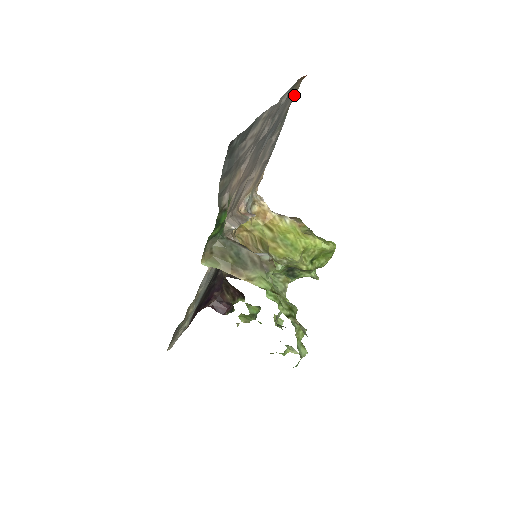
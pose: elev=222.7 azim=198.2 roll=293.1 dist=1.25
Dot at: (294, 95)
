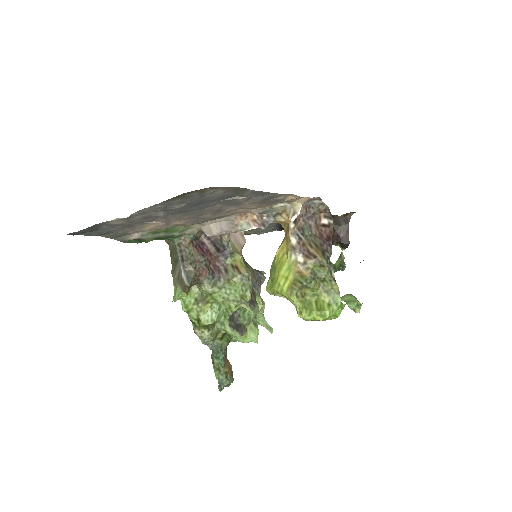
Dot at: (223, 187)
